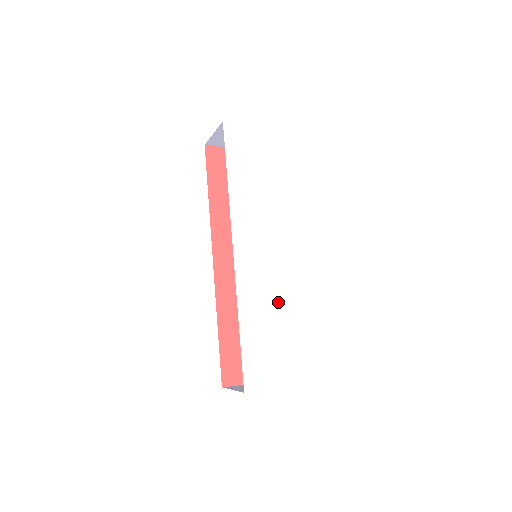
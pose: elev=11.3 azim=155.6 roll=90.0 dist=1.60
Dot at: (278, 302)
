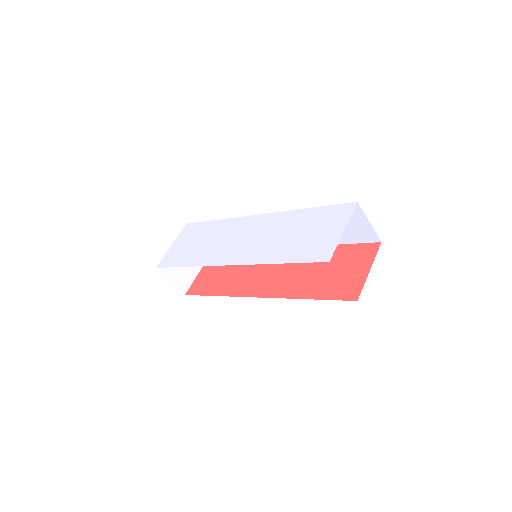
Dot at: (279, 232)
